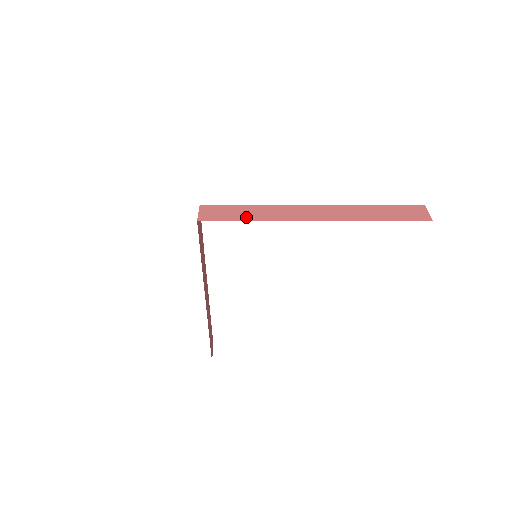
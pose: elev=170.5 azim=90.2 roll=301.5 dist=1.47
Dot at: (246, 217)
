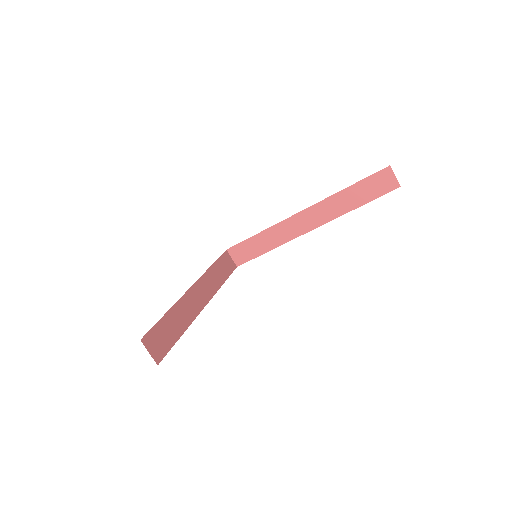
Dot at: (258, 238)
